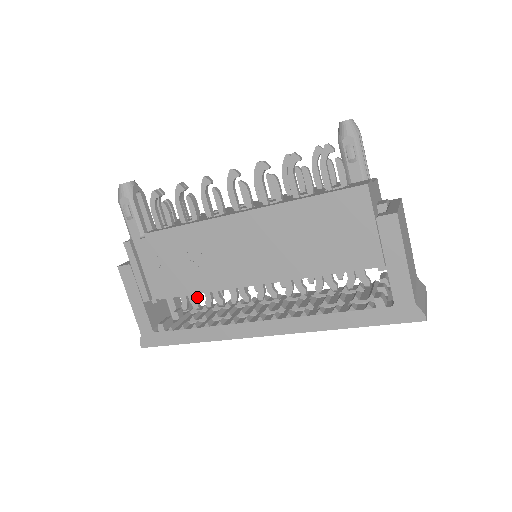
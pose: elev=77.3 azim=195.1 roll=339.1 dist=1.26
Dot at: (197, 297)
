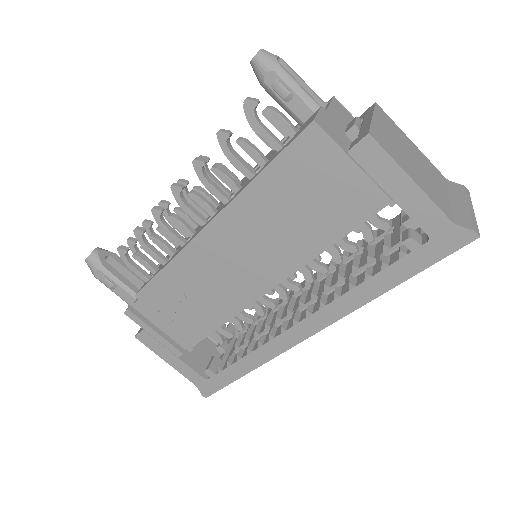
Dot at: (230, 321)
